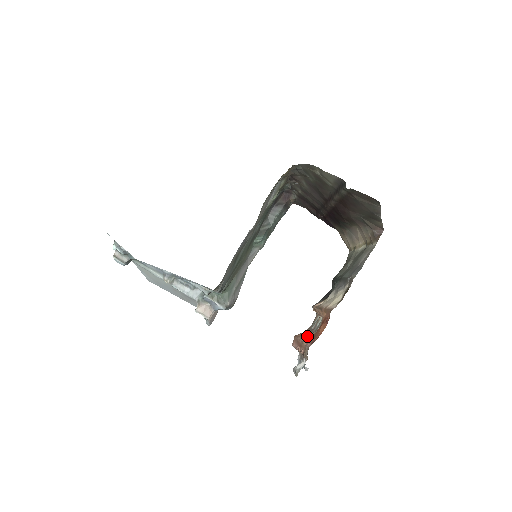
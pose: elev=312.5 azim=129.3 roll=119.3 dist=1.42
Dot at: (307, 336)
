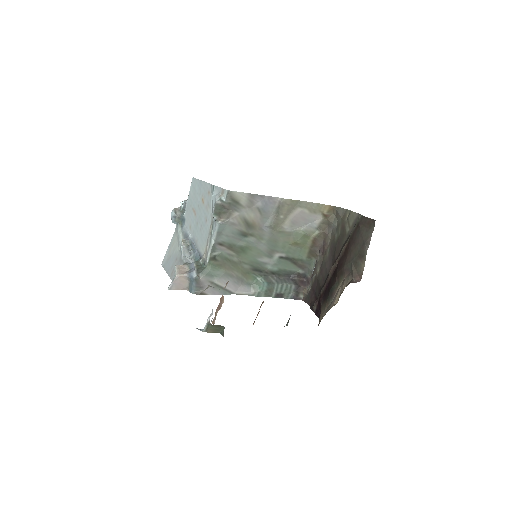
Dot at: occluded
